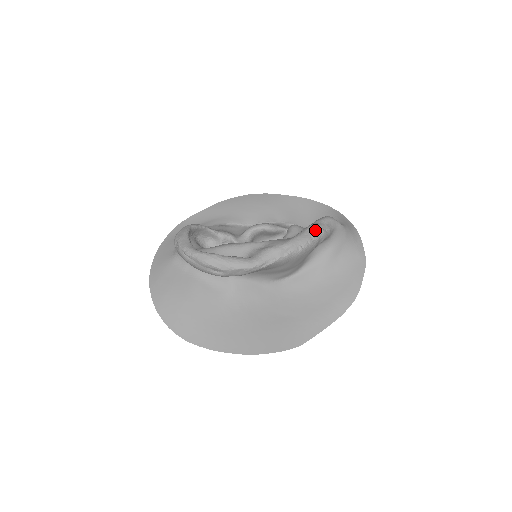
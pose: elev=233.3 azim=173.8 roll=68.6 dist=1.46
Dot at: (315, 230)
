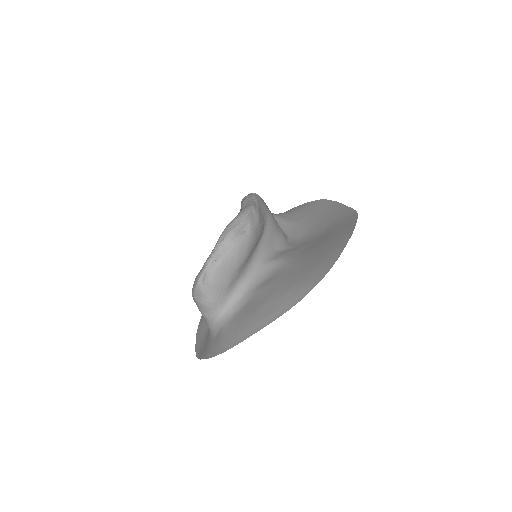
Dot at: occluded
